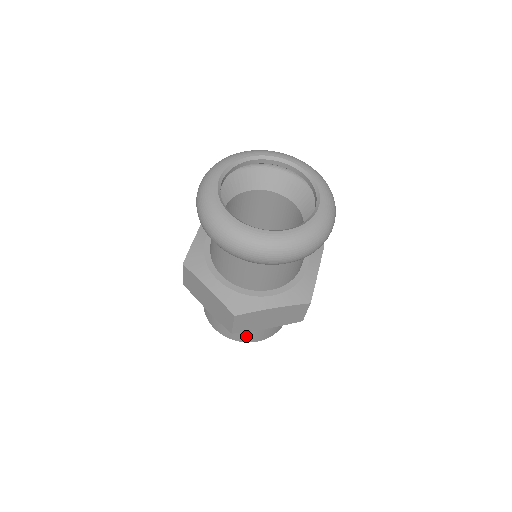
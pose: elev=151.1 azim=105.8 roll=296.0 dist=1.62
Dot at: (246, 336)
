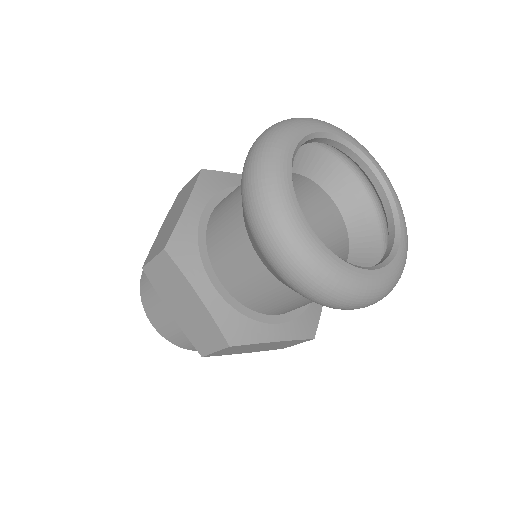
Dot at: occluded
